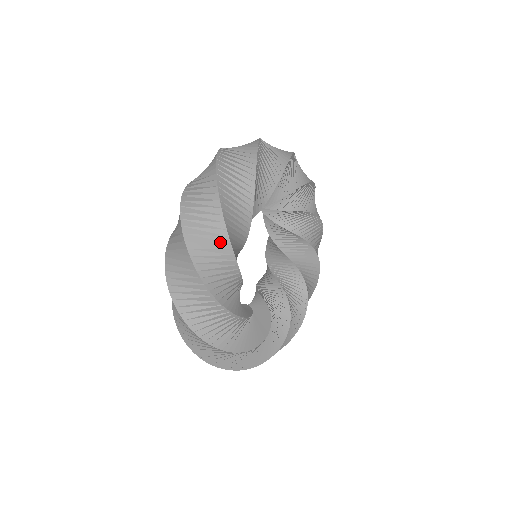
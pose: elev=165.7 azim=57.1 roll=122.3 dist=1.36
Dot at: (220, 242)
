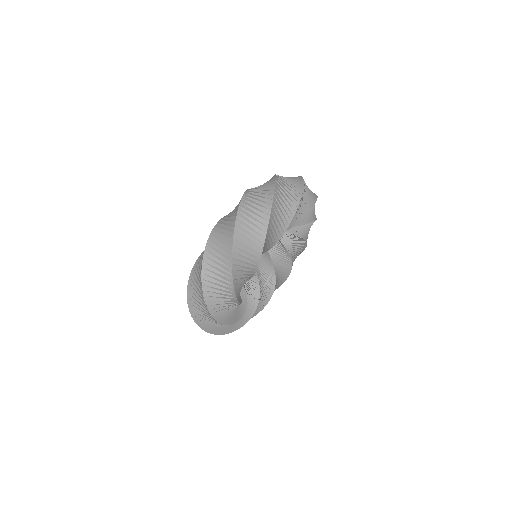
Dot at: (229, 297)
